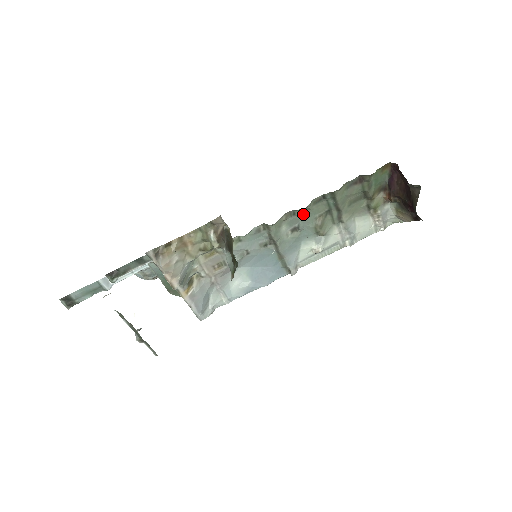
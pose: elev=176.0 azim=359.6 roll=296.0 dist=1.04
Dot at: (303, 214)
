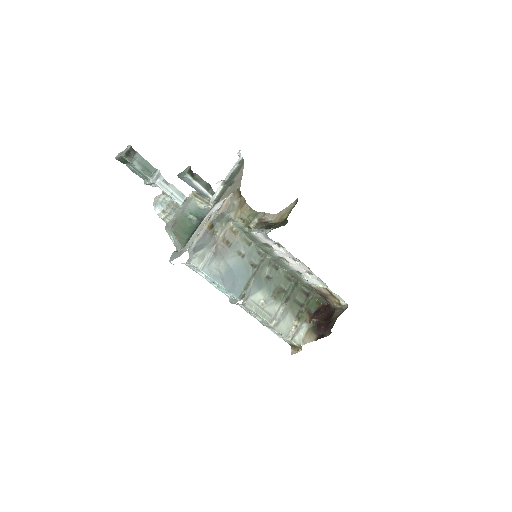
Dot at: (279, 275)
